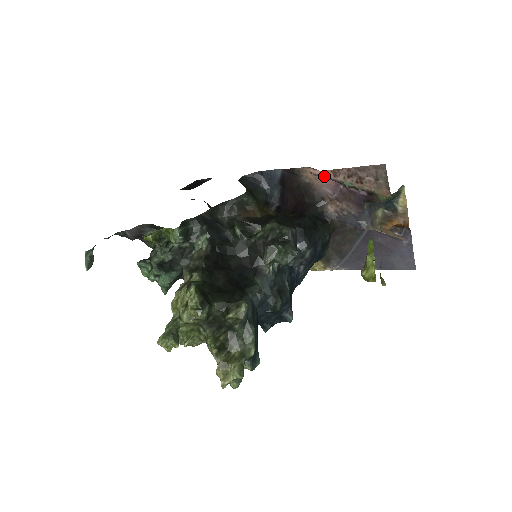
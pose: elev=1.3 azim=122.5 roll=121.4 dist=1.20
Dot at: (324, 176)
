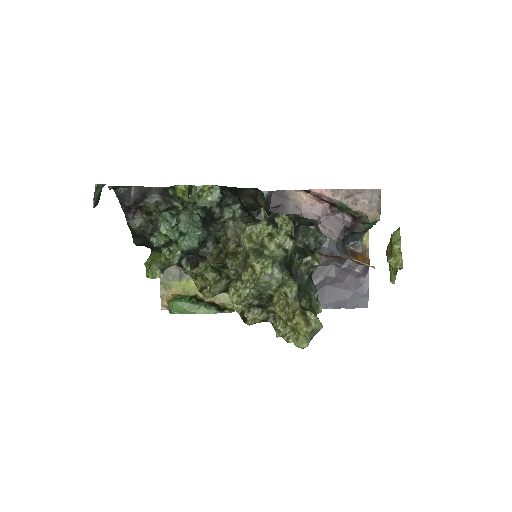
Dot at: (322, 195)
